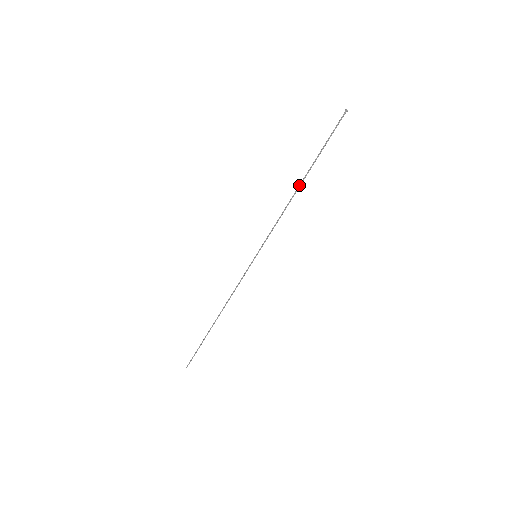
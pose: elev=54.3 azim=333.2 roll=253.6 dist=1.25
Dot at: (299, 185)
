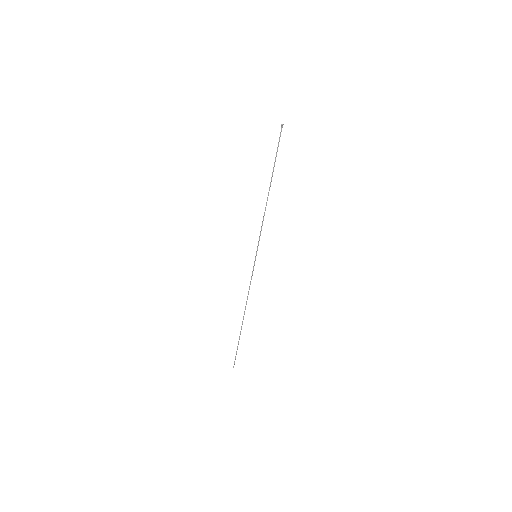
Dot at: (269, 190)
